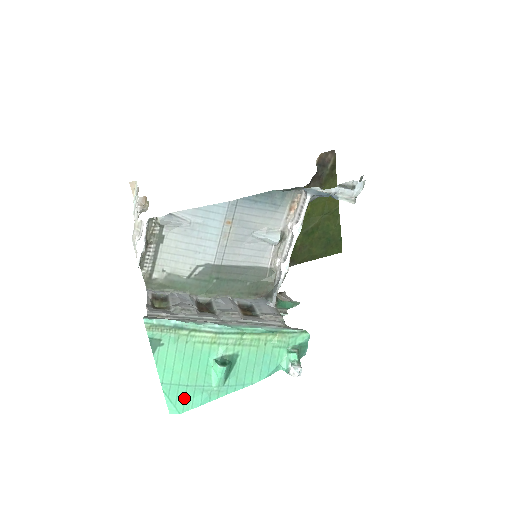
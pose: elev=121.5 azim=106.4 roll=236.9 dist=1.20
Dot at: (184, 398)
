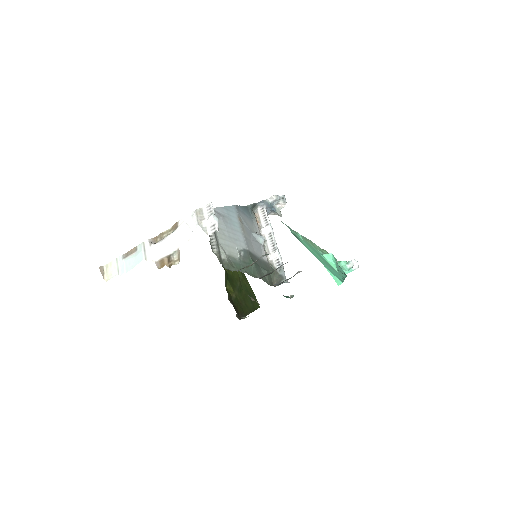
Dot at: (335, 274)
